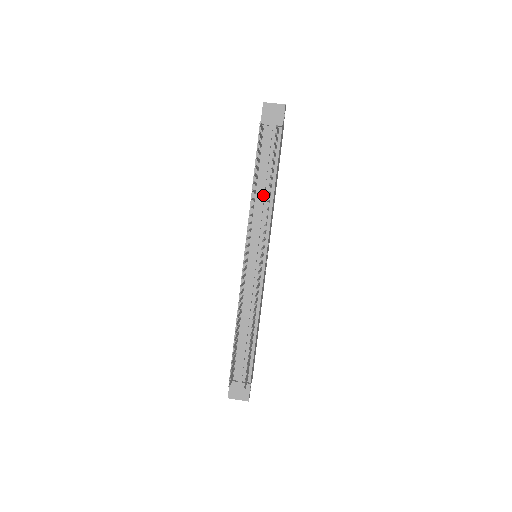
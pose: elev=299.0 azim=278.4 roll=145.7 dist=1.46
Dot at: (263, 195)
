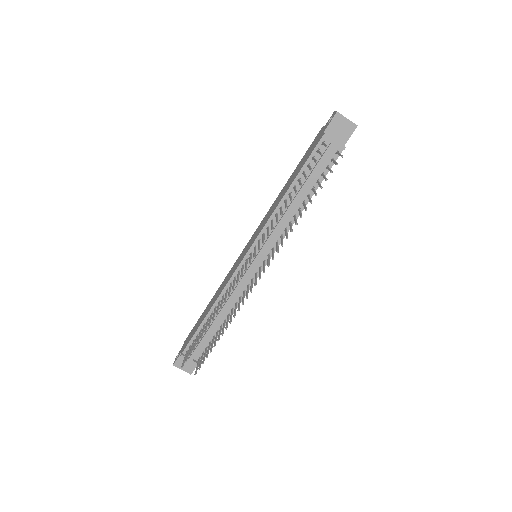
Dot at: (292, 208)
